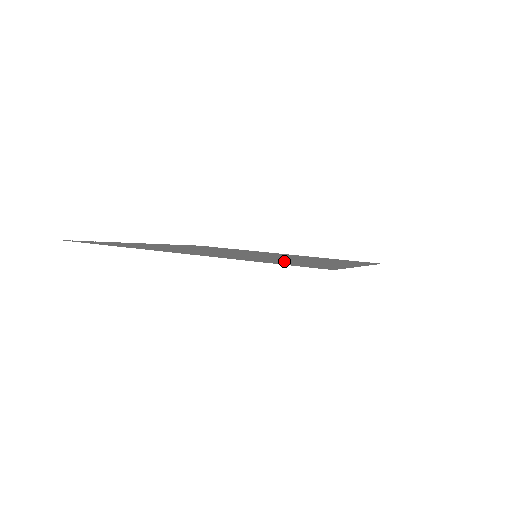
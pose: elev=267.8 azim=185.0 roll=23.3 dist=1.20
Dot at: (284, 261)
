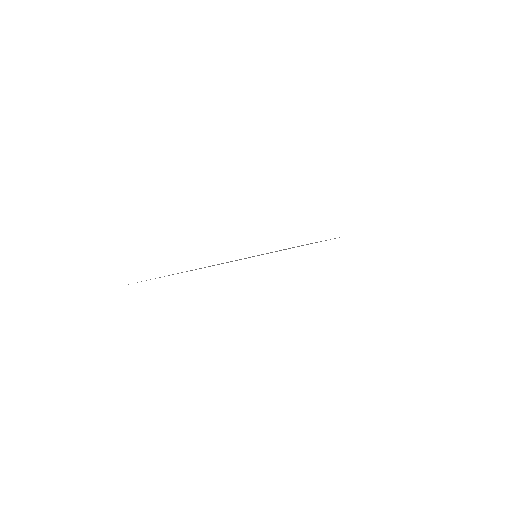
Dot at: occluded
